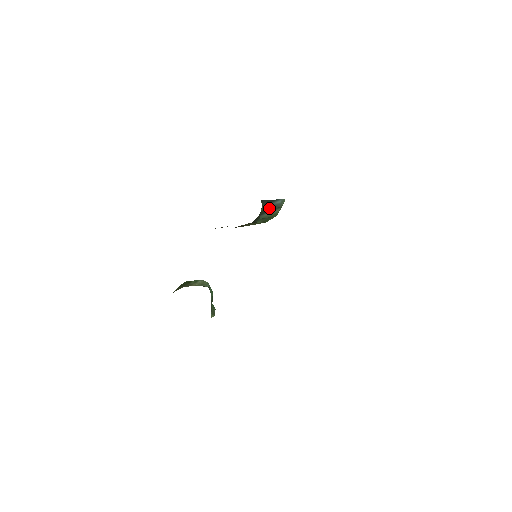
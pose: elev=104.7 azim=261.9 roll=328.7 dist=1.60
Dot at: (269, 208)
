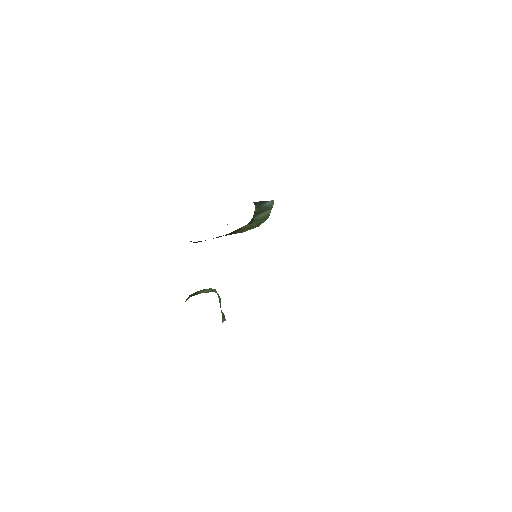
Dot at: (261, 209)
